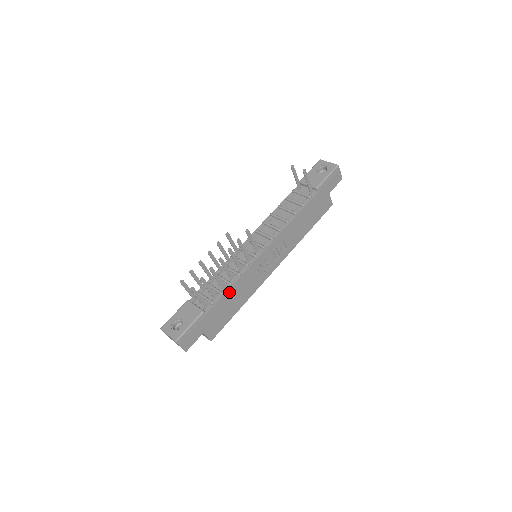
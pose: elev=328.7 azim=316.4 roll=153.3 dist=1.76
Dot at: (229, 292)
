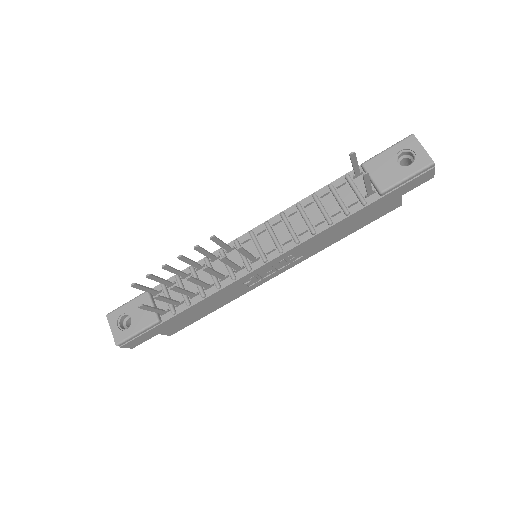
Dot at: (200, 303)
